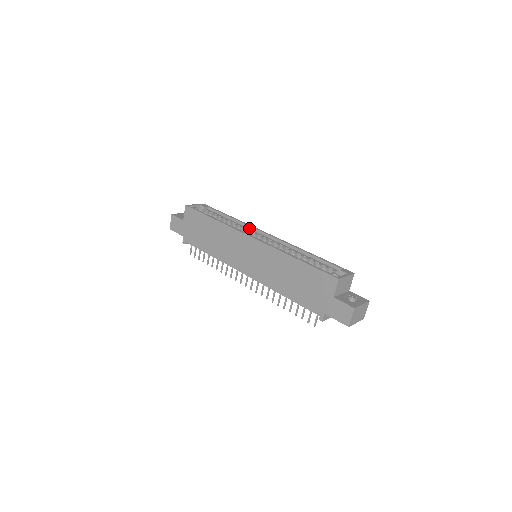
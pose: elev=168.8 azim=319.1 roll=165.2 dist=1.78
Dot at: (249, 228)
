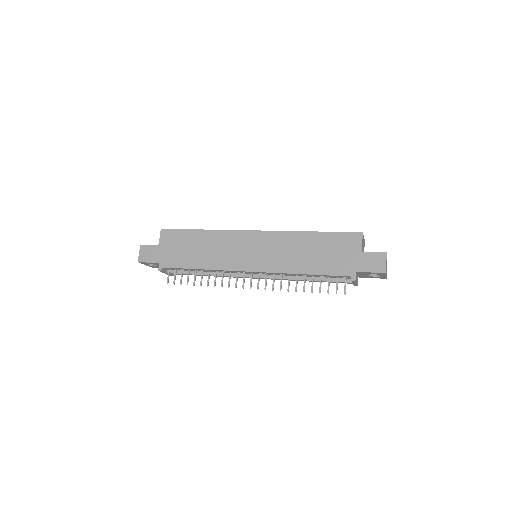
Dot at: occluded
